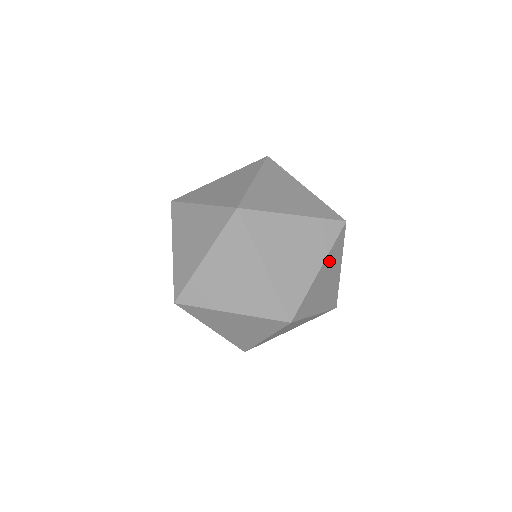
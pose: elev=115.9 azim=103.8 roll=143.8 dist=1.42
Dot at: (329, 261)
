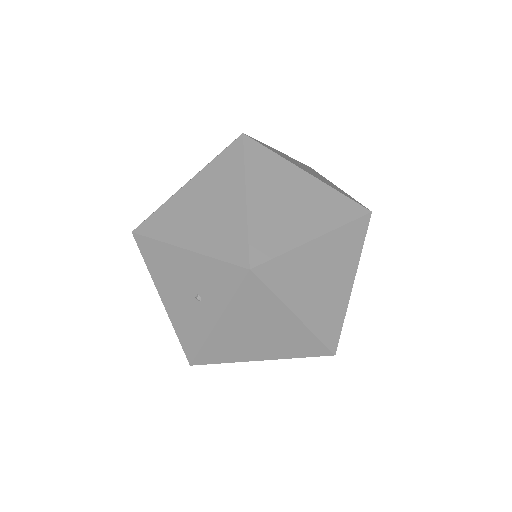
Dot at: occluded
